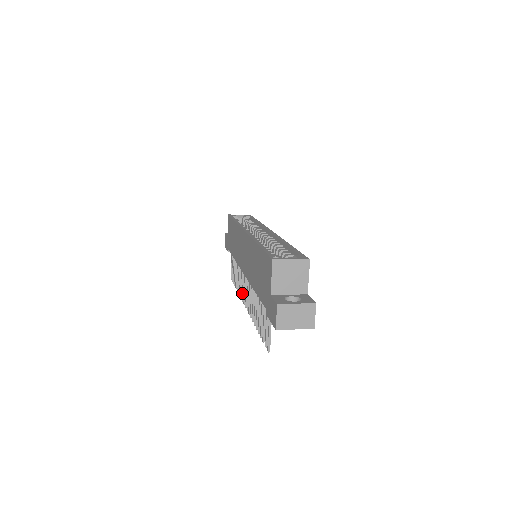
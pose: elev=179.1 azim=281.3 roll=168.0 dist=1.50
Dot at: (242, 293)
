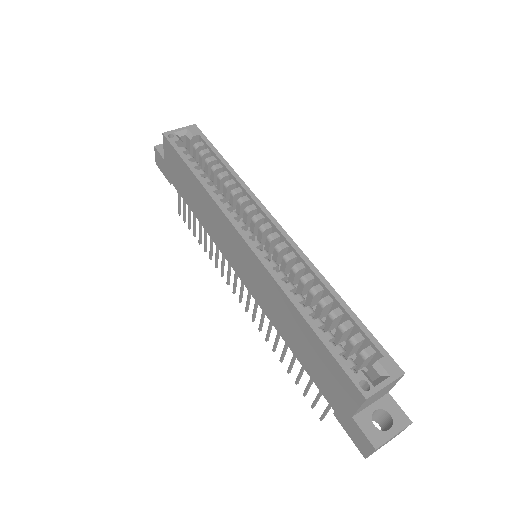
Dot at: (227, 279)
